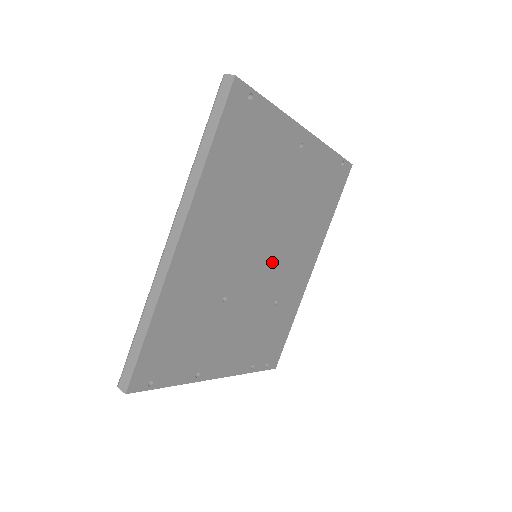
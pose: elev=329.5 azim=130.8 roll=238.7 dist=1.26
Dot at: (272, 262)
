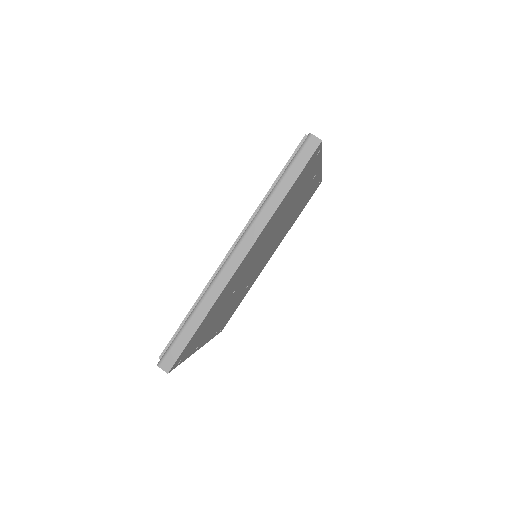
Dot at: (261, 259)
